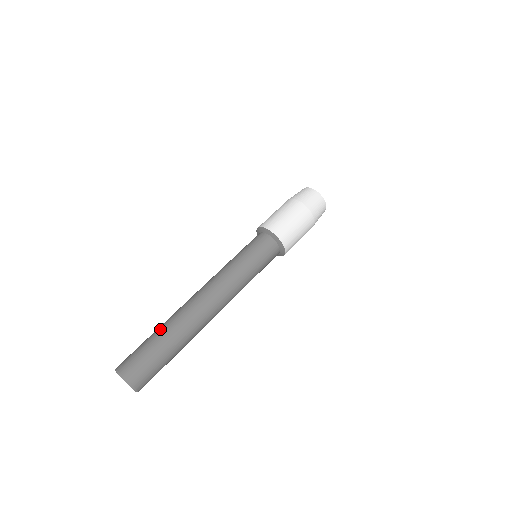
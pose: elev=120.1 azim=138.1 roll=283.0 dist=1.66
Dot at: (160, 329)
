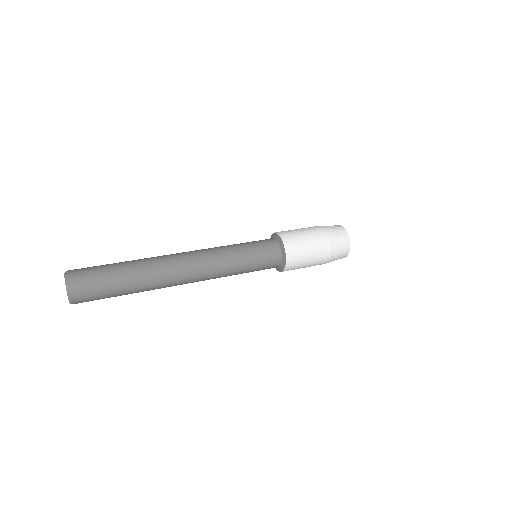
Dot at: occluded
